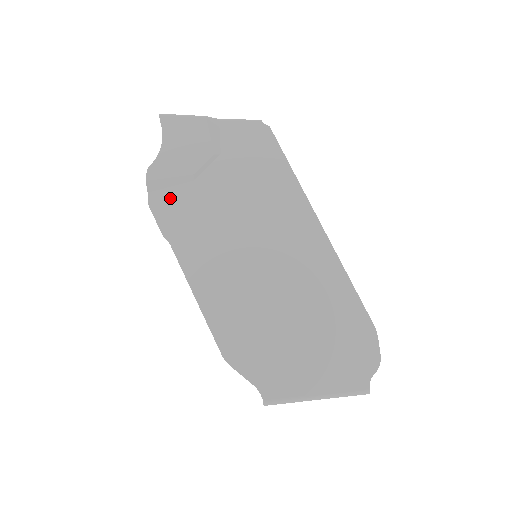
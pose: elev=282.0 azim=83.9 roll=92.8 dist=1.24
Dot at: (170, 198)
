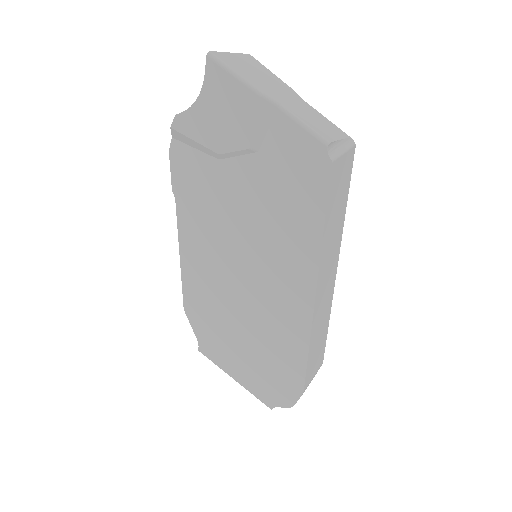
Dot at: (190, 159)
